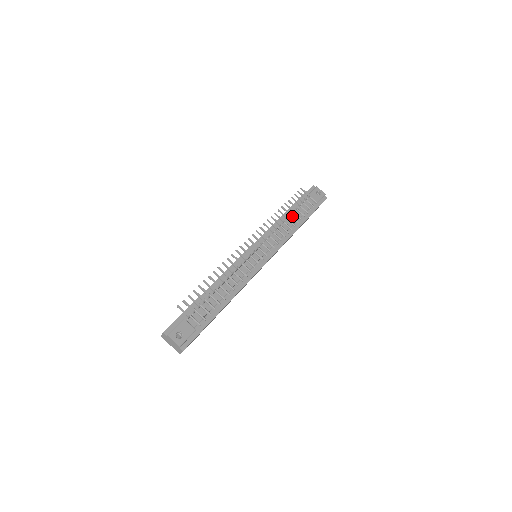
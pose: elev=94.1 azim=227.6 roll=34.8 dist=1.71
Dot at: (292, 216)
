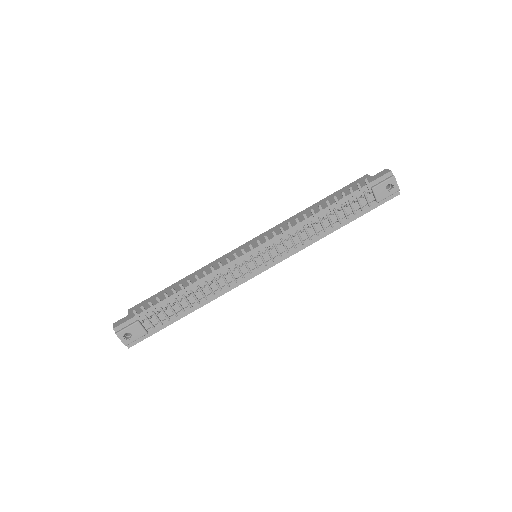
Dot at: (329, 217)
